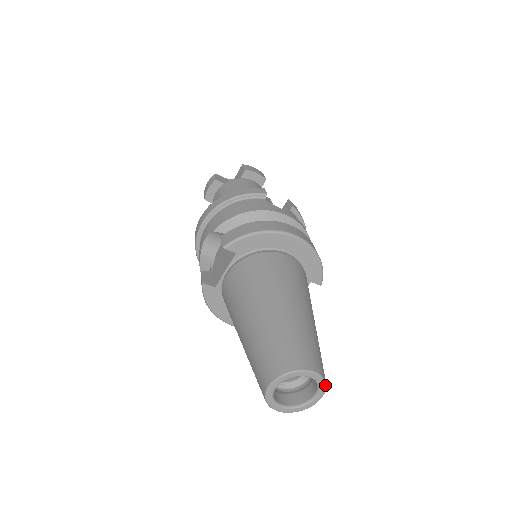
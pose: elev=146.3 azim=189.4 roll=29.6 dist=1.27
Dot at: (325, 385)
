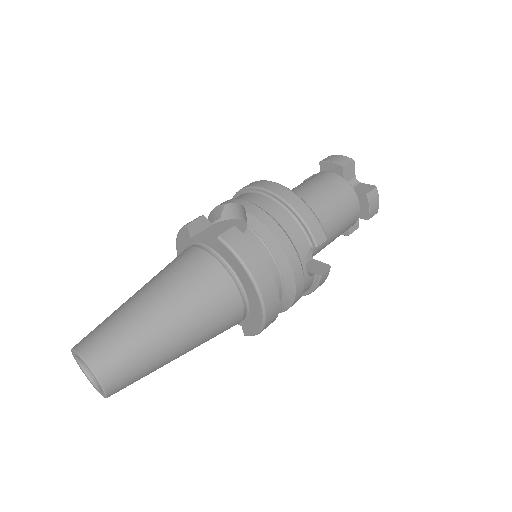
Dot at: (105, 397)
